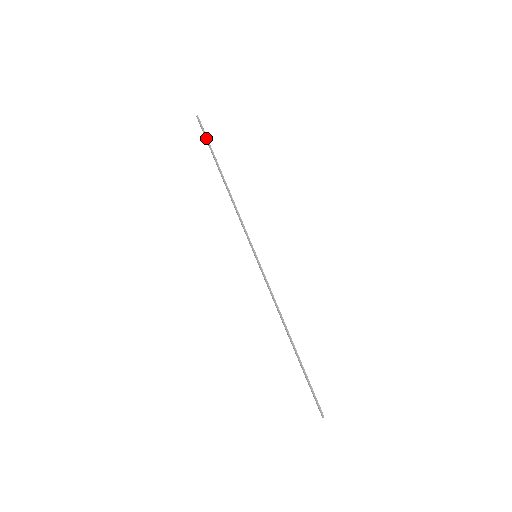
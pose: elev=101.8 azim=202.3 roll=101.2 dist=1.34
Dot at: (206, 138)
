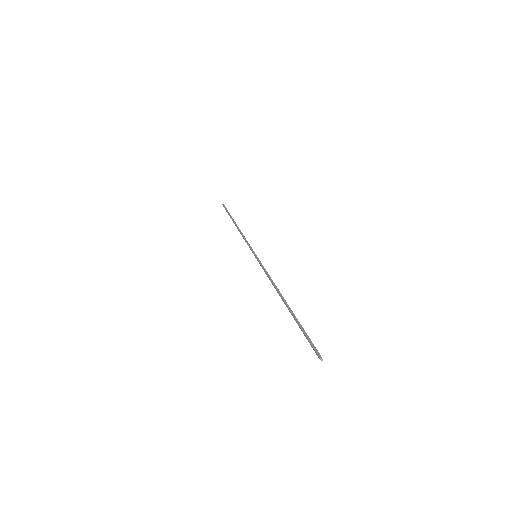
Dot at: (227, 211)
